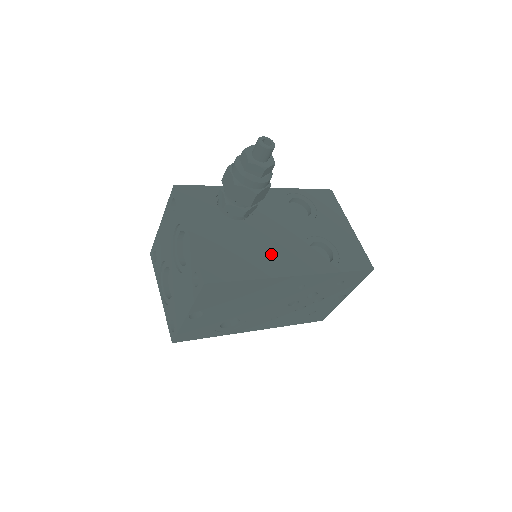
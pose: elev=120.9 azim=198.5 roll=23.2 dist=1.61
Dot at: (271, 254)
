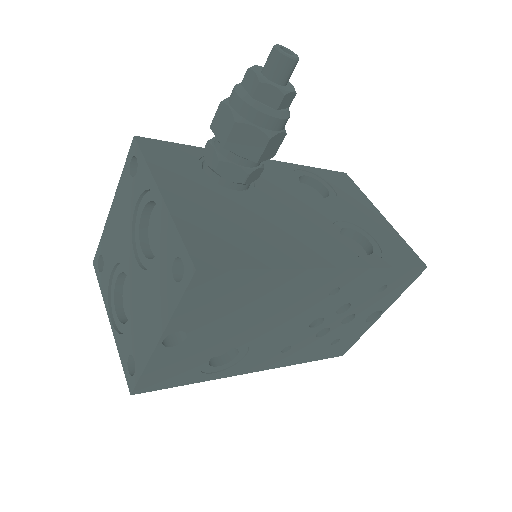
Dot at: (291, 237)
